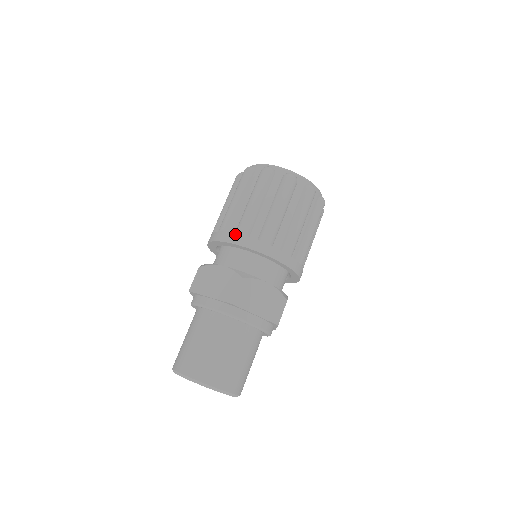
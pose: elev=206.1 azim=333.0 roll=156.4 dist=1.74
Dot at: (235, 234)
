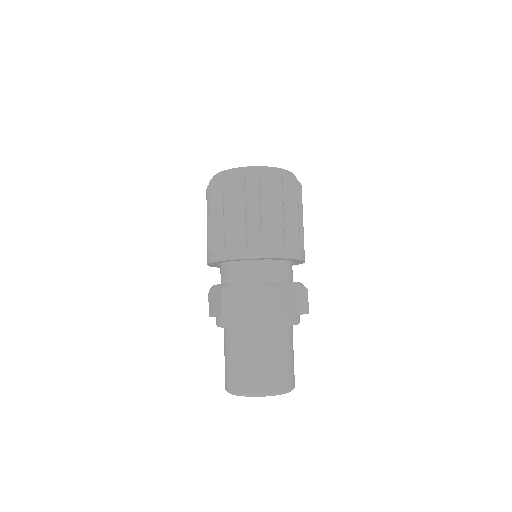
Dot at: (250, 248)
